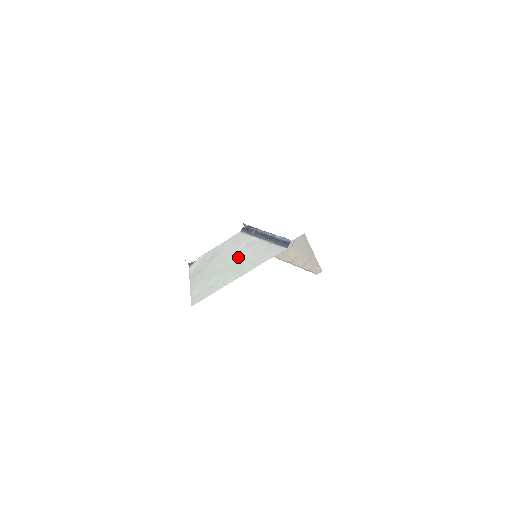
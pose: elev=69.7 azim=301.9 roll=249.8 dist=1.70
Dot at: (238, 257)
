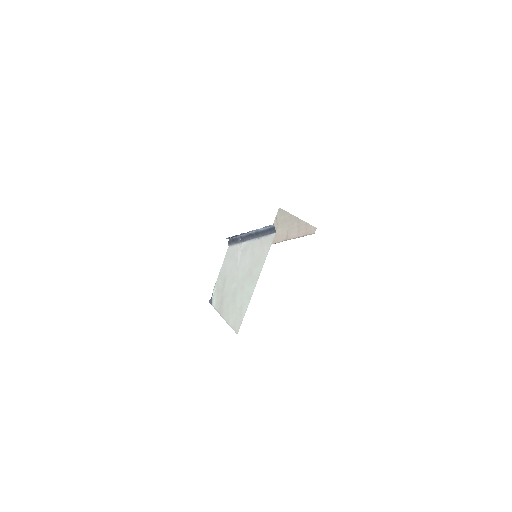
Dot at: (243, 268)
